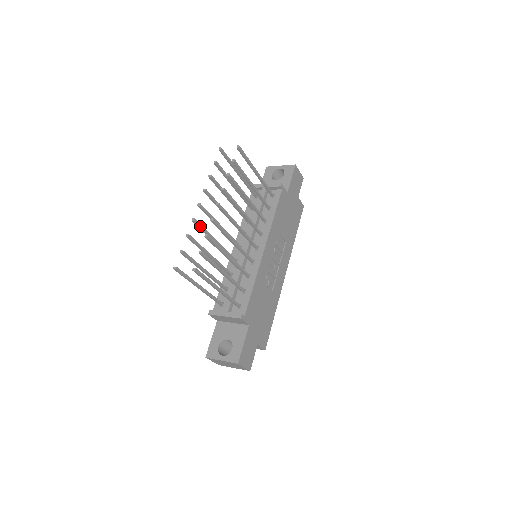
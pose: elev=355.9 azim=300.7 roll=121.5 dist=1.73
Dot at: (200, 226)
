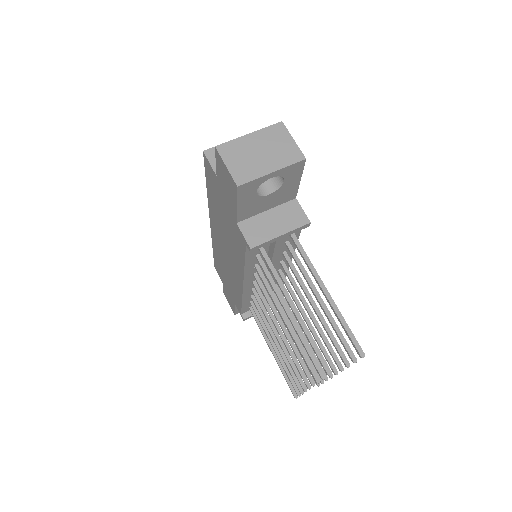
Dot at: (299, 376)
